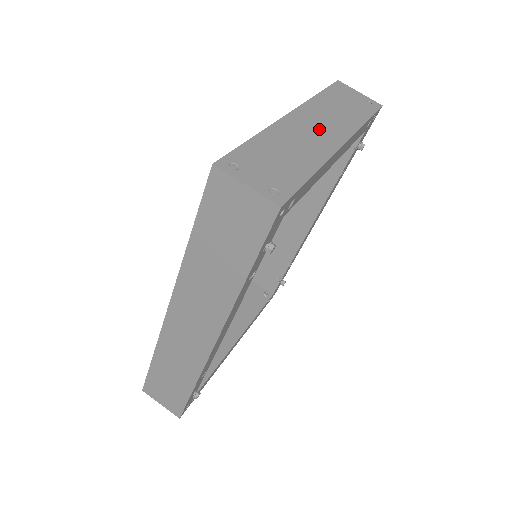
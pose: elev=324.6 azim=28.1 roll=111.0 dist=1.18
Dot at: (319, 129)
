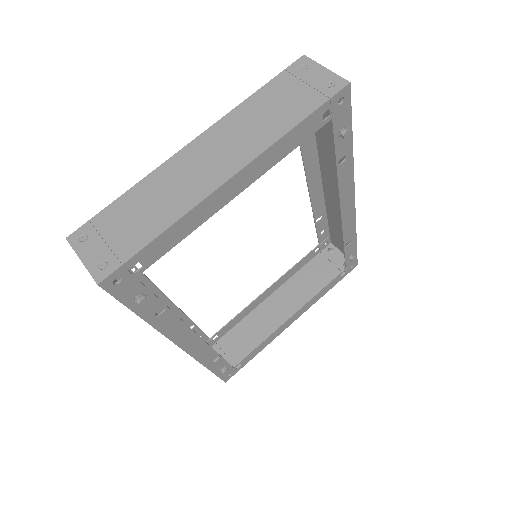
Dot at: (212, 160)
